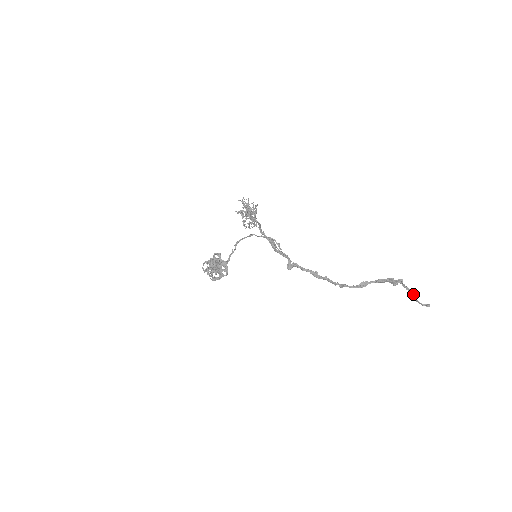
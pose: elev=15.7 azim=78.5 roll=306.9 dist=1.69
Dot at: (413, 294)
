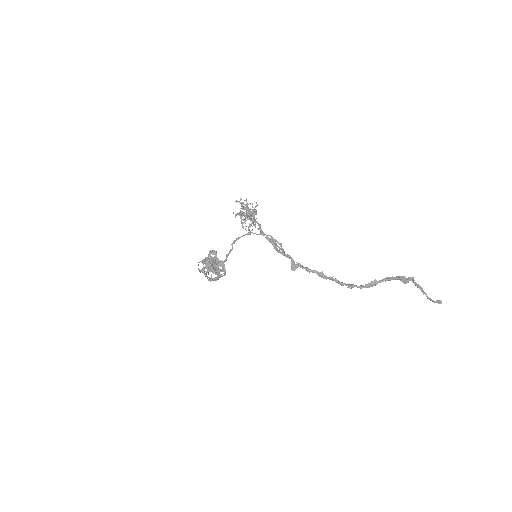
Dot at: occluded
